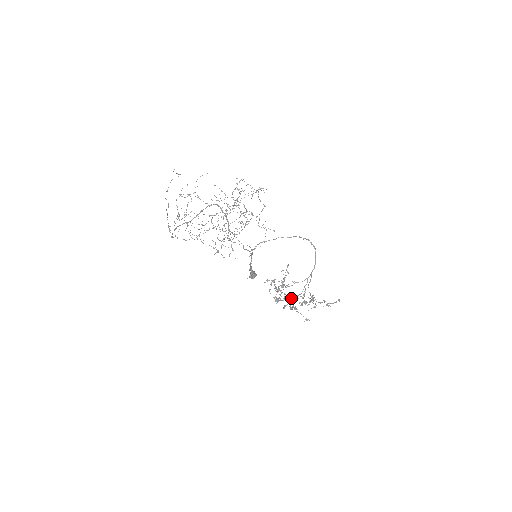
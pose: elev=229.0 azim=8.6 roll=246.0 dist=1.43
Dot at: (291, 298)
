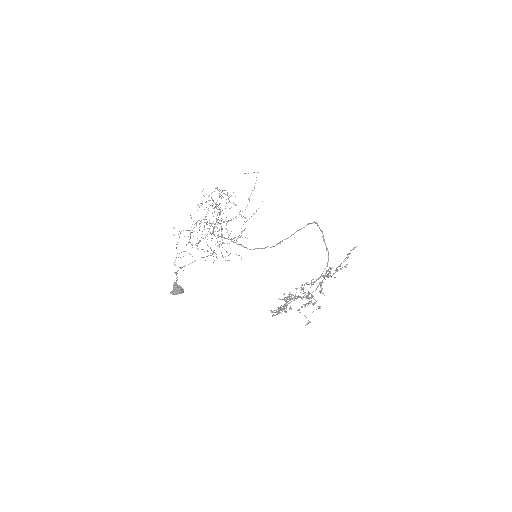
Dot at: (300, 296)
